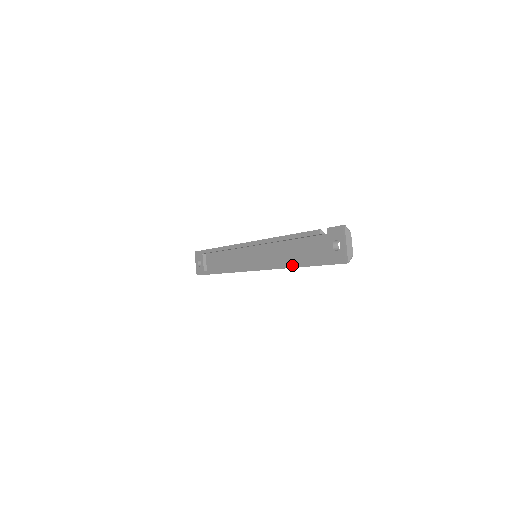
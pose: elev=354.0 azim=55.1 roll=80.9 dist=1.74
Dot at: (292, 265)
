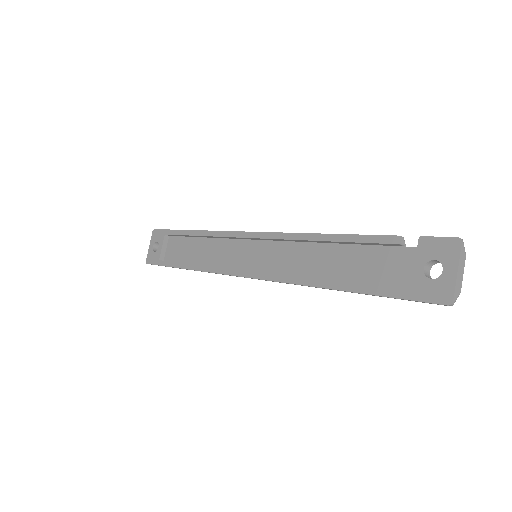
Dot at: (325, 284)
